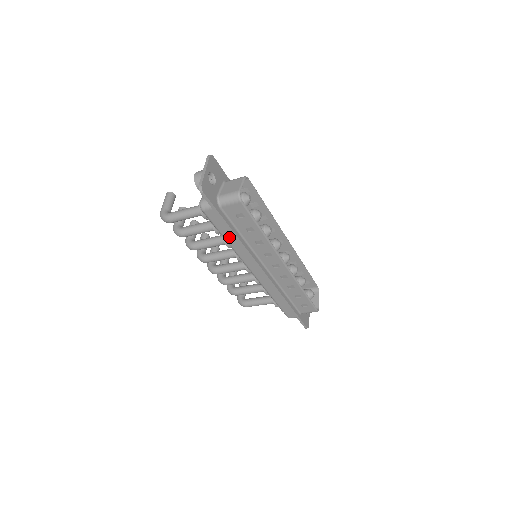
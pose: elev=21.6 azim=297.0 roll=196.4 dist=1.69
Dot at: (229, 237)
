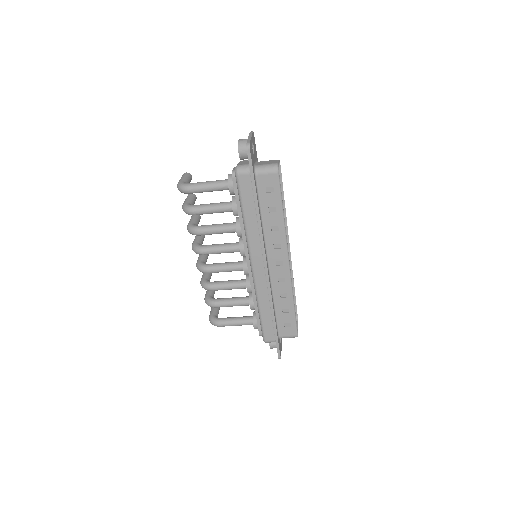
Dot at: (249, 214)
